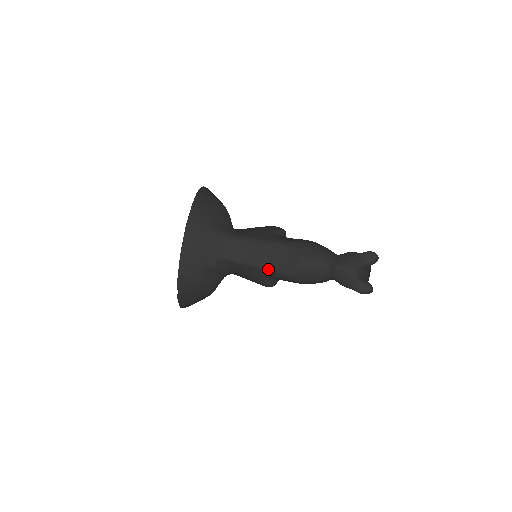
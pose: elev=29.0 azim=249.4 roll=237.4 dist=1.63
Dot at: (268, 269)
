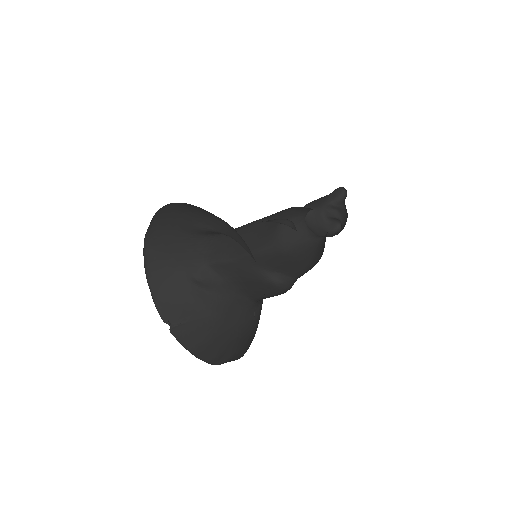
Dot at: (253, 252)
